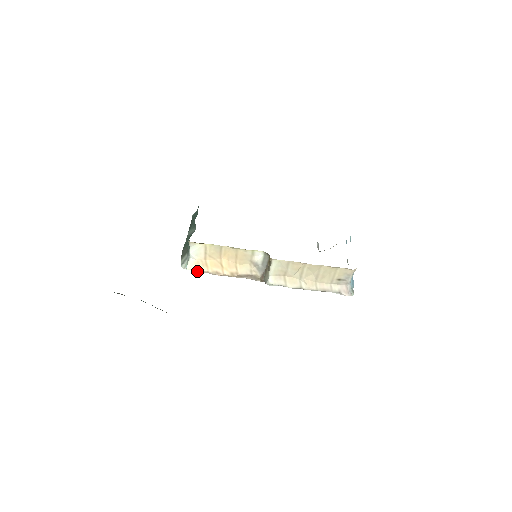
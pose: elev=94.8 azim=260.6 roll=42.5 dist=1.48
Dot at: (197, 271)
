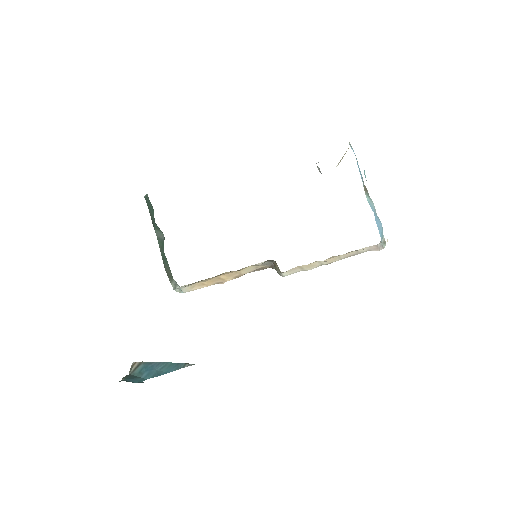
Dot at: (195, 289)
